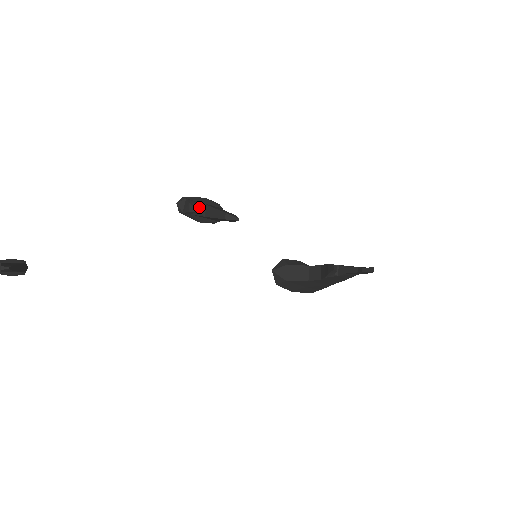
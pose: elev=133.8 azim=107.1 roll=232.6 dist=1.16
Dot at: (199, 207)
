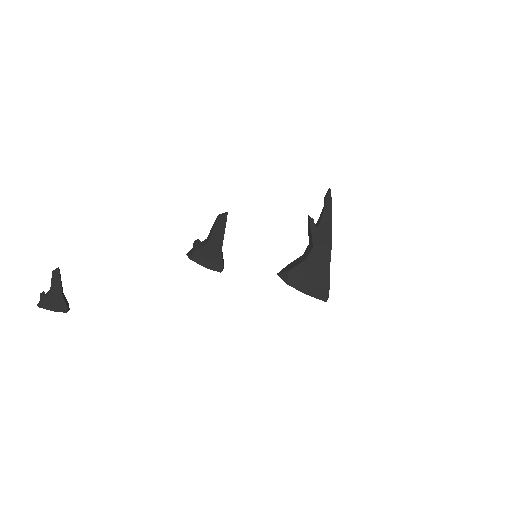
Dot at: (202, 244)
